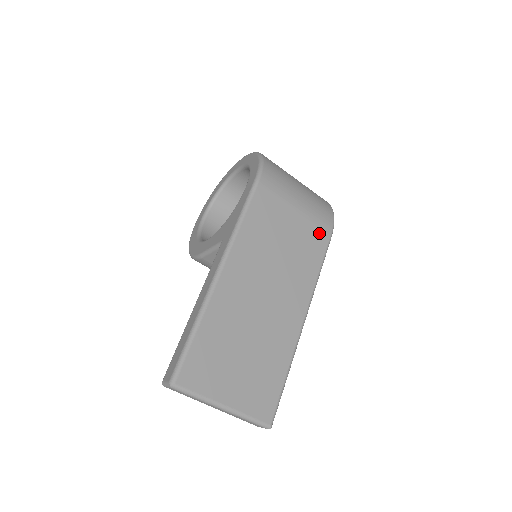
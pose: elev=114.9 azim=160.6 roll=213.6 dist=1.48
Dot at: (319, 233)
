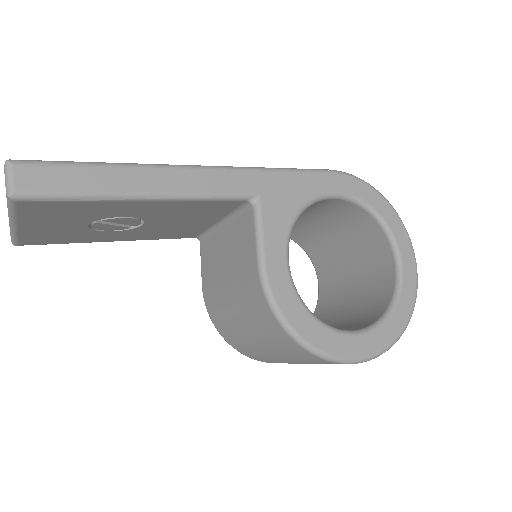
Dot at: occluded
